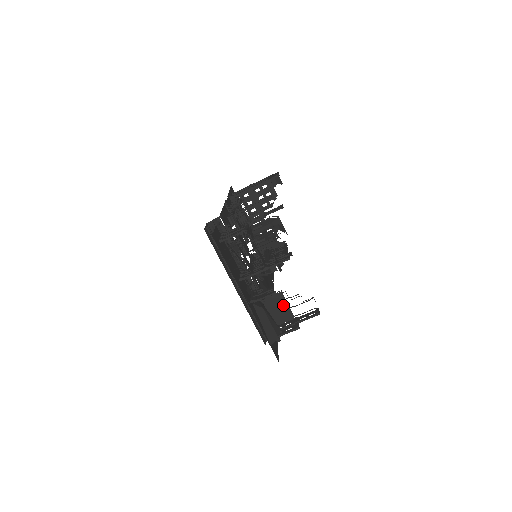
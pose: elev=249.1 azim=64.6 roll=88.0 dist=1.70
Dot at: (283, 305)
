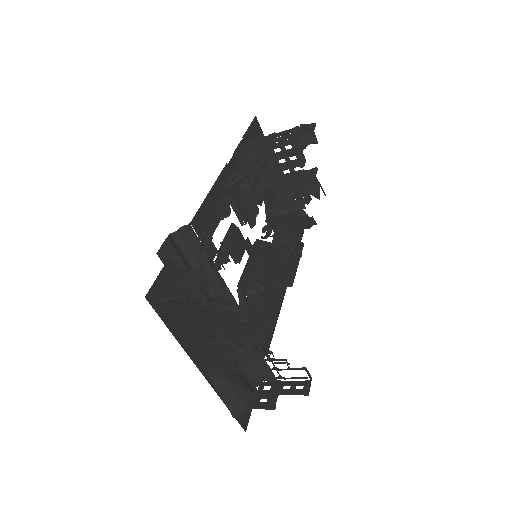
Dot at: (262, 365)
